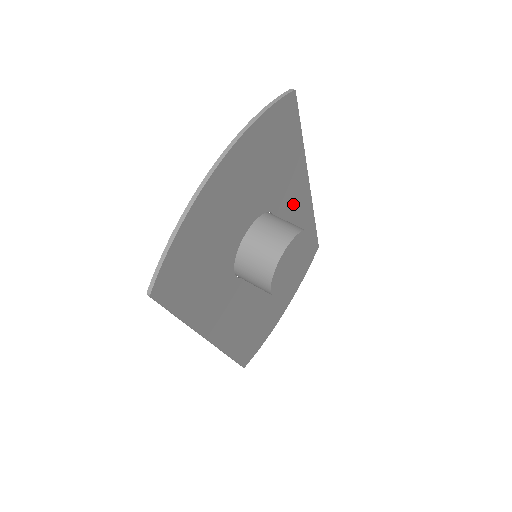
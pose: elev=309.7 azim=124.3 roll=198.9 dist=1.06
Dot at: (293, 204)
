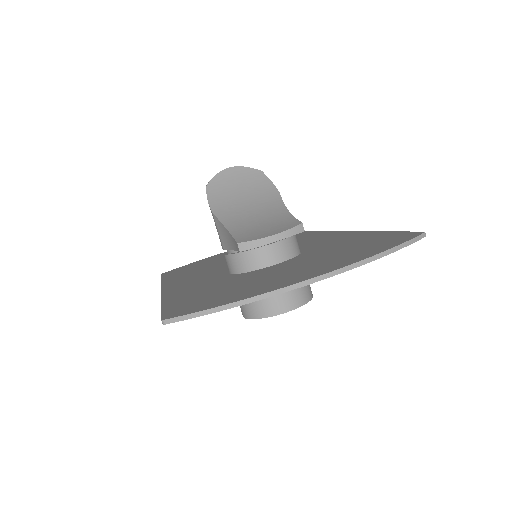
Dot at: occluded
